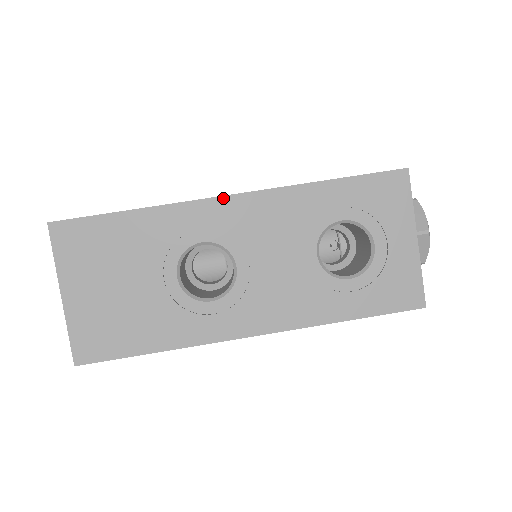
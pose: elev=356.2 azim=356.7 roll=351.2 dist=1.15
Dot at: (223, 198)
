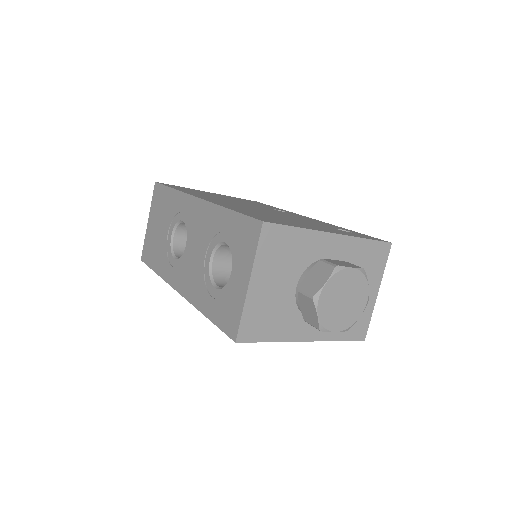
Dot at: (194, 198)
